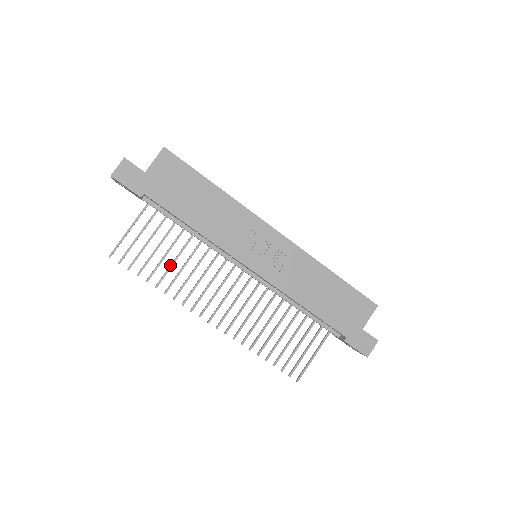
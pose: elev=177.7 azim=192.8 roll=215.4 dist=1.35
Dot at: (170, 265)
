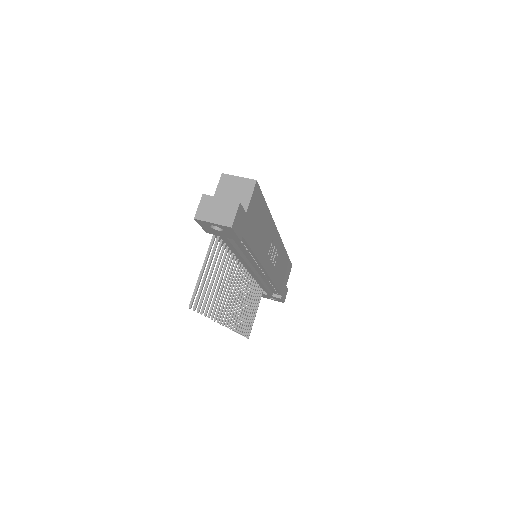
Dot at: (218, 291)
